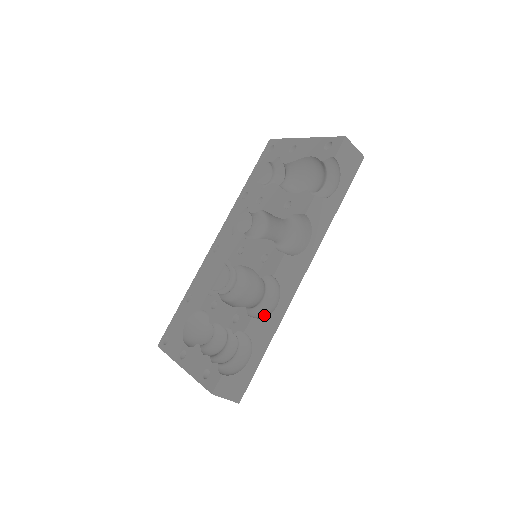
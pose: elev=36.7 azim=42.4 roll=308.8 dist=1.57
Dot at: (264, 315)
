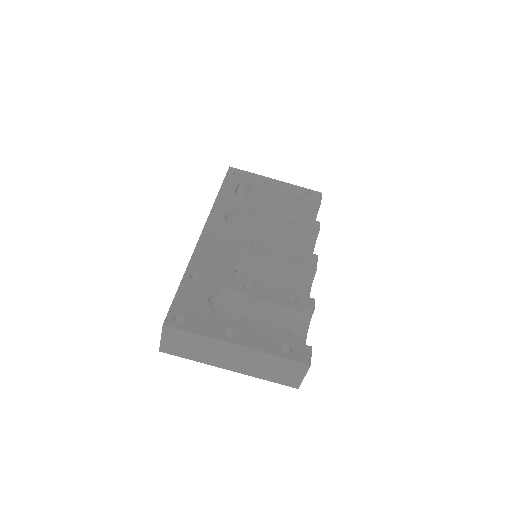
Dot at: occluded
